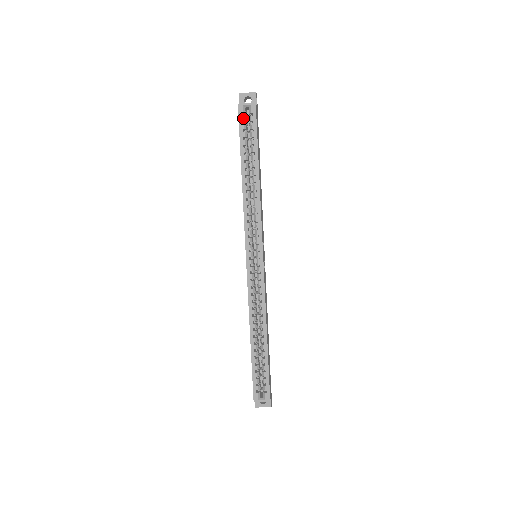
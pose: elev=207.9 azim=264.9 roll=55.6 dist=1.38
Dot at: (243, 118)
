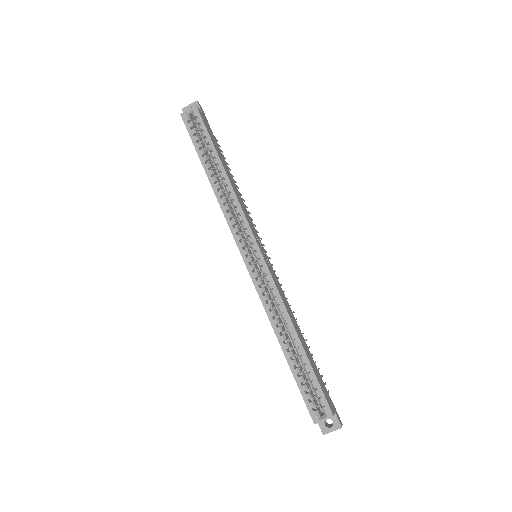
Dot at: (189, 124)
